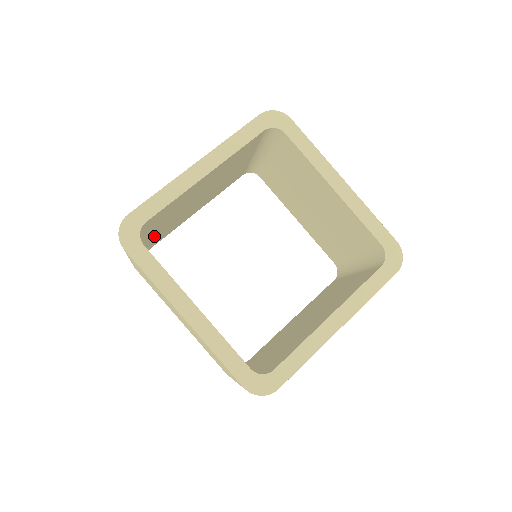
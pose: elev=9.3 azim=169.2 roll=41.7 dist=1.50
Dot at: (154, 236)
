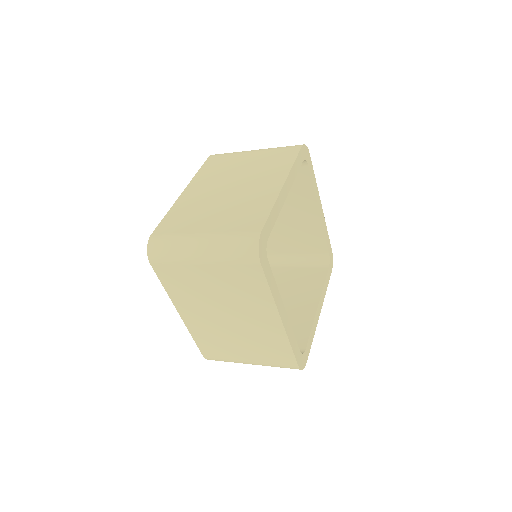
Dot at: occluded
